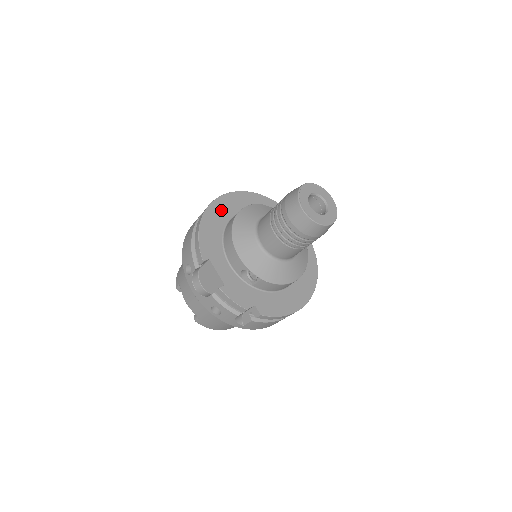
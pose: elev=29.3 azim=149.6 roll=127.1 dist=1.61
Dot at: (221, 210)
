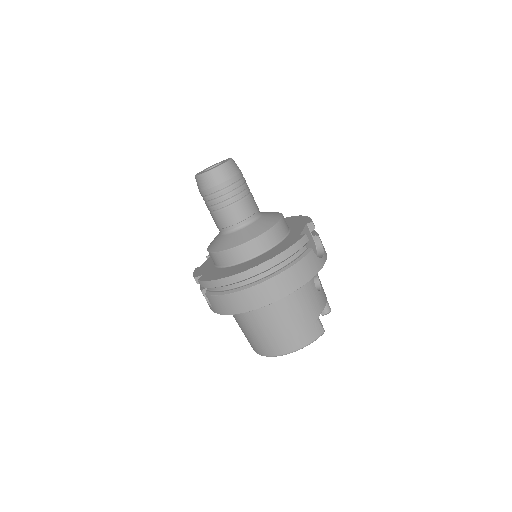
Dot at: occluded
